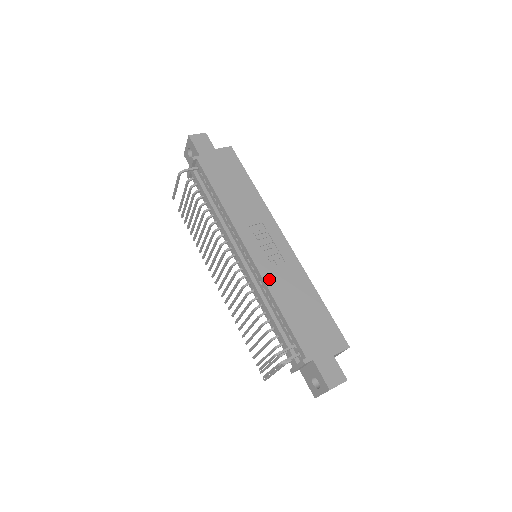
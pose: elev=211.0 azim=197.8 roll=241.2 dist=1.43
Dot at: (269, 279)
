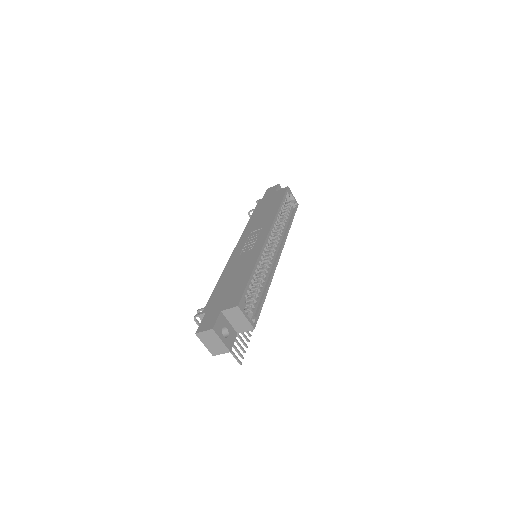
Dot at: (231, 263)
